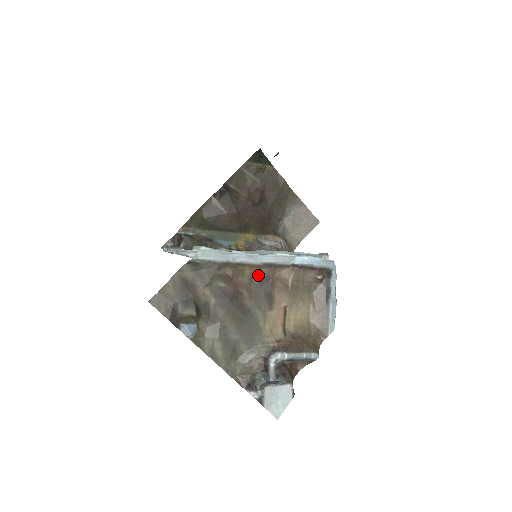
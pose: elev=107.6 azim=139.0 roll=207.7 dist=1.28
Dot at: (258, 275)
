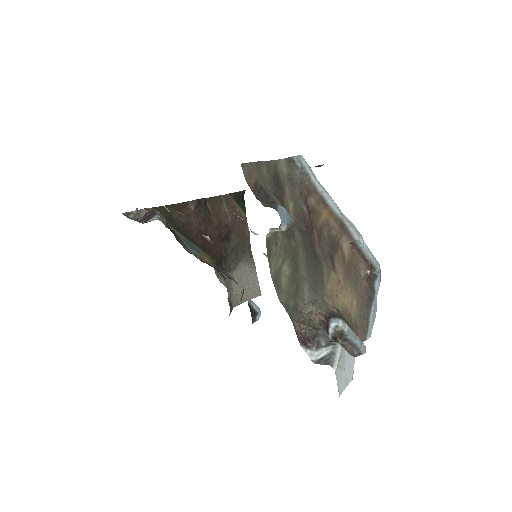
Dot at: (330, 228)
